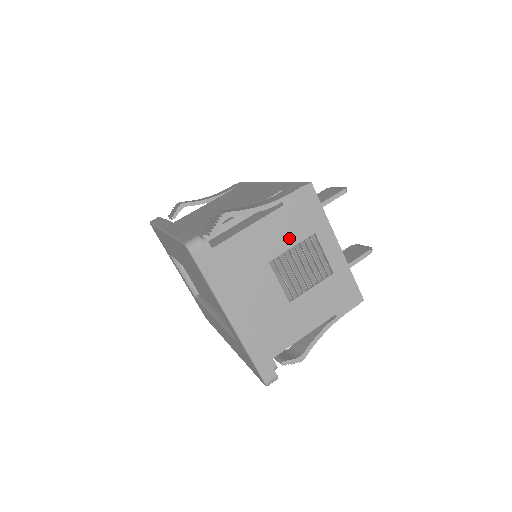
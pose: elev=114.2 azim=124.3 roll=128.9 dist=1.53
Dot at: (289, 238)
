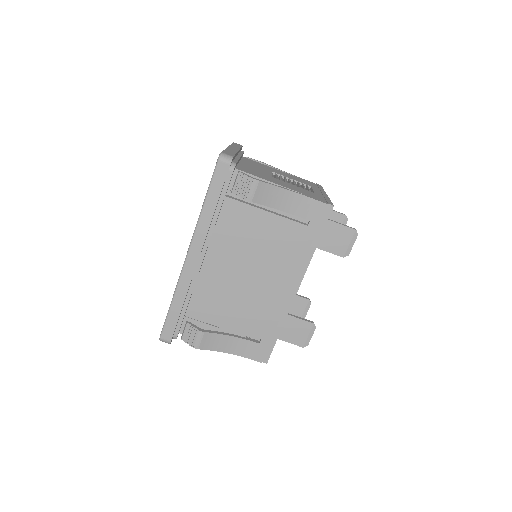
Dot at: occluded
